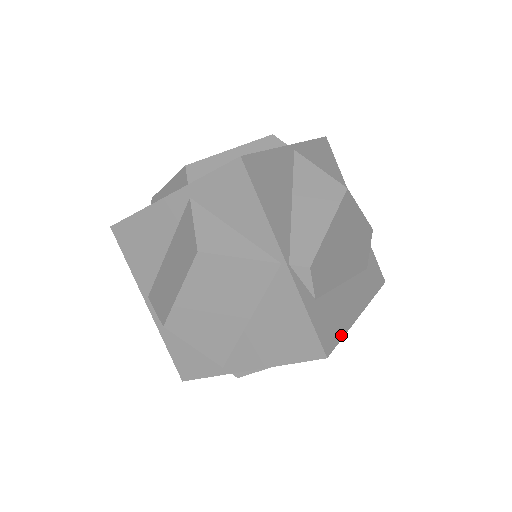
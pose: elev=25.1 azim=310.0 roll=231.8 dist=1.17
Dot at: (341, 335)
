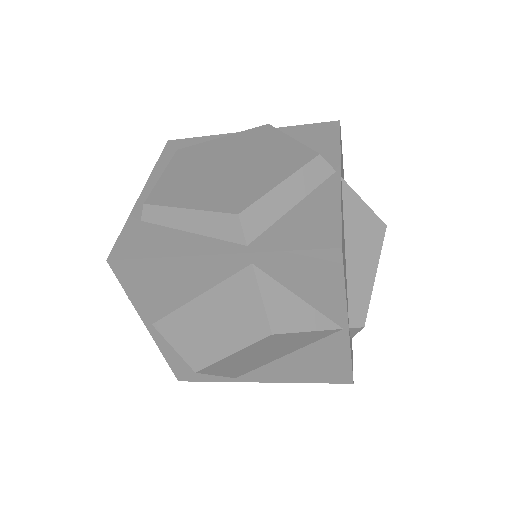
Dot at: occluded
